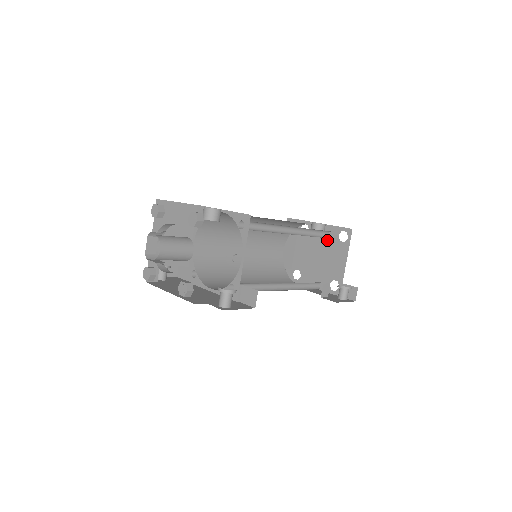
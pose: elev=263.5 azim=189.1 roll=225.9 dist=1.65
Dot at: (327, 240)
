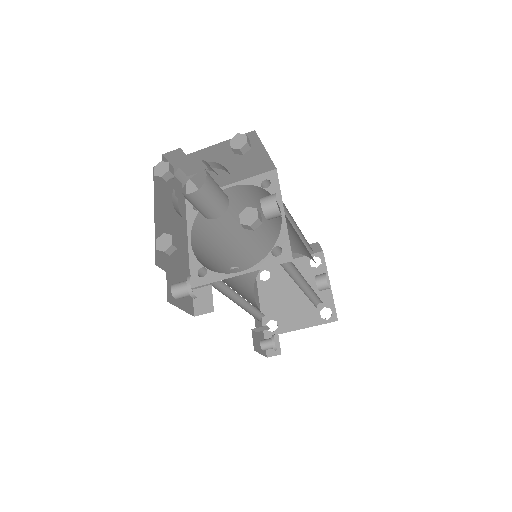
Dot at: occluded
